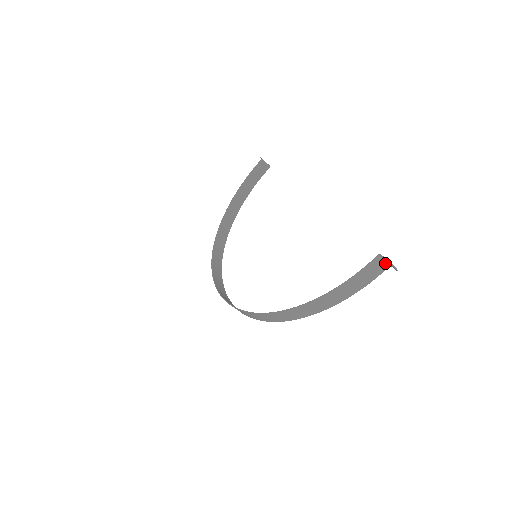
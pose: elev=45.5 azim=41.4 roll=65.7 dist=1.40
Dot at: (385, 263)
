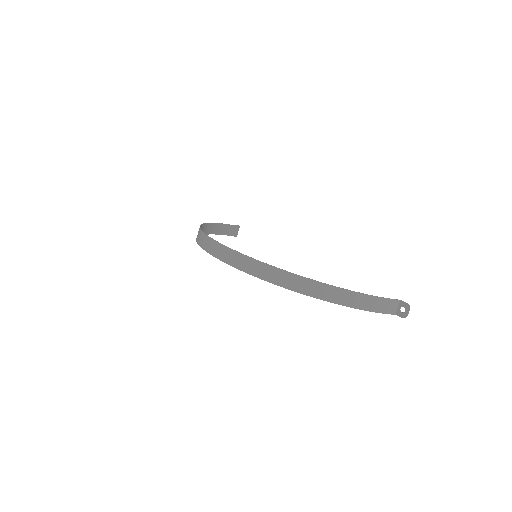
Dot at: (396, 309)
